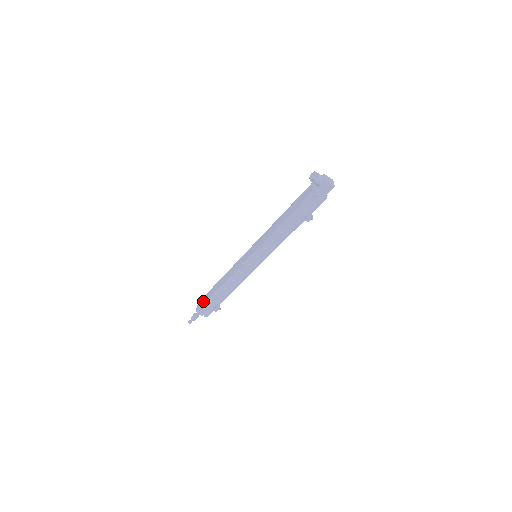
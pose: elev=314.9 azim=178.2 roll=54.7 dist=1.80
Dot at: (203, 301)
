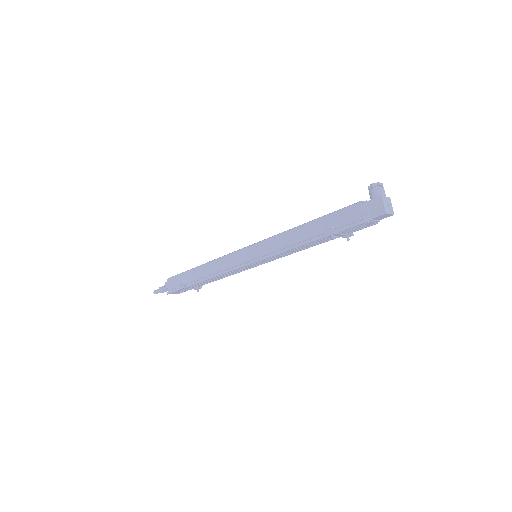
Dot at: occluded
